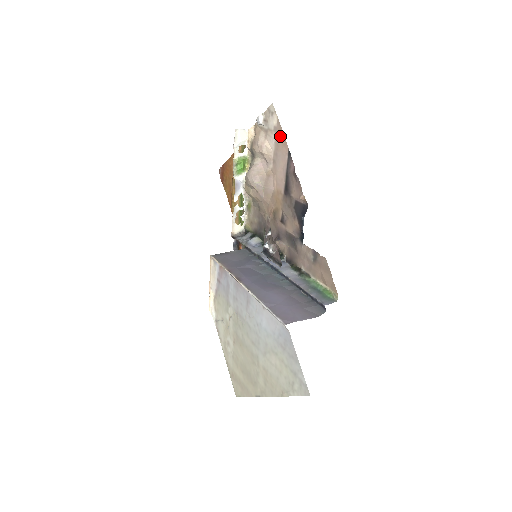
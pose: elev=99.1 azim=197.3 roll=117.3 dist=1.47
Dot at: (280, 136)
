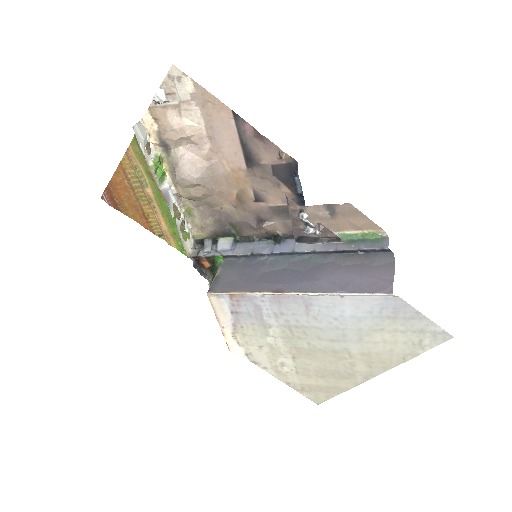
Dot at: (208, 102)
